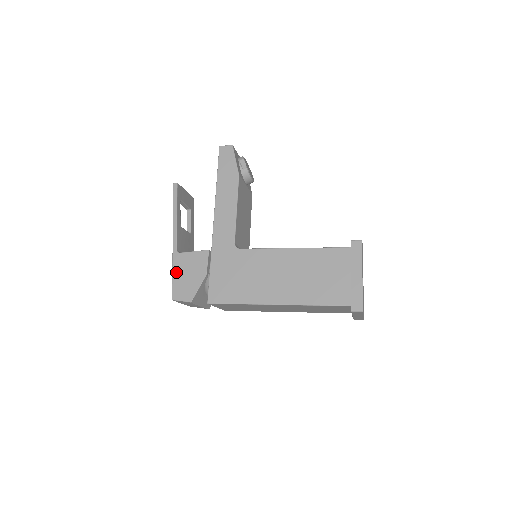
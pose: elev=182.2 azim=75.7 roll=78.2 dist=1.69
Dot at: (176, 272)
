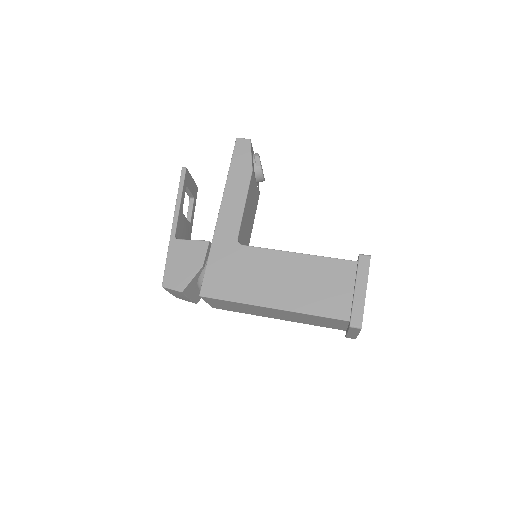
Dot at: (171, 258)
